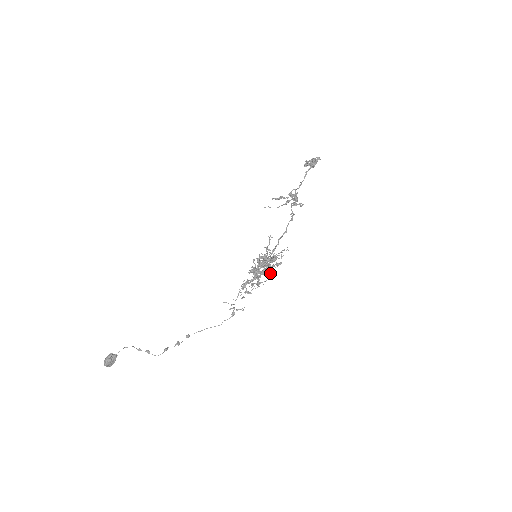
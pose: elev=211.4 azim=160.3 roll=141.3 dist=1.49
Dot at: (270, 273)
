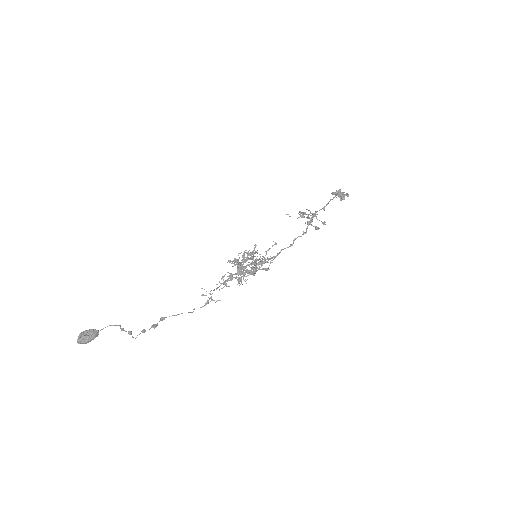
Dot at: occluded
